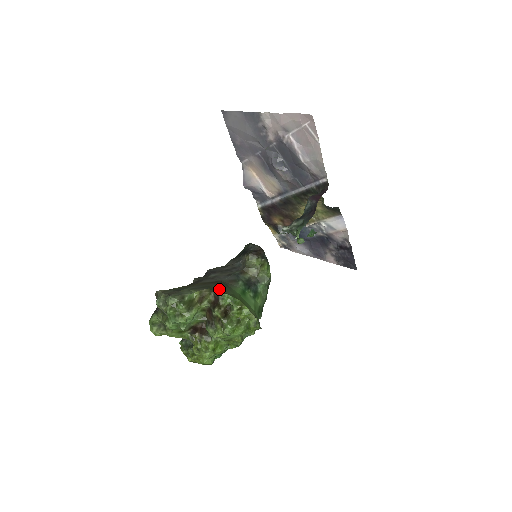
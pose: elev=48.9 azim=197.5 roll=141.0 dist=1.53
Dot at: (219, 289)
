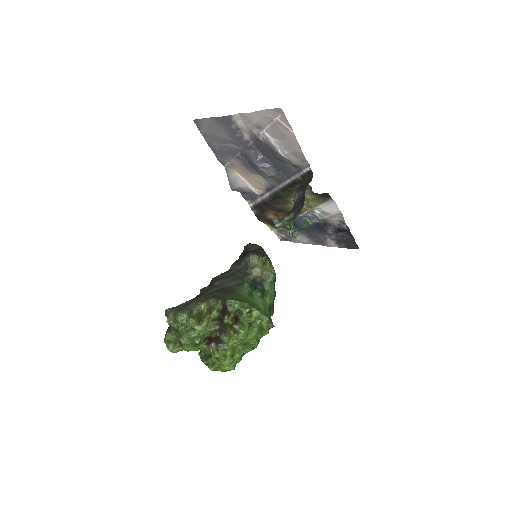
Dot at: (225, 296)
